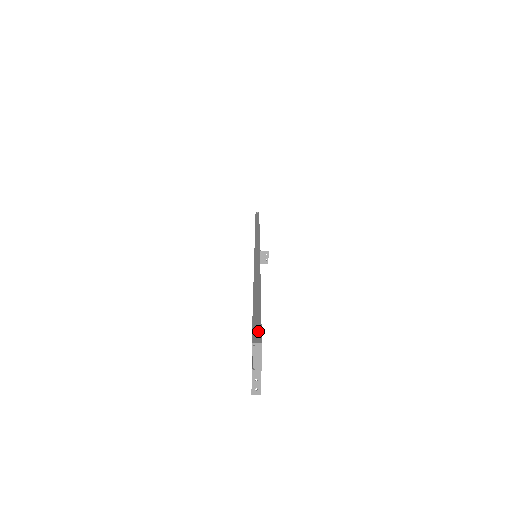
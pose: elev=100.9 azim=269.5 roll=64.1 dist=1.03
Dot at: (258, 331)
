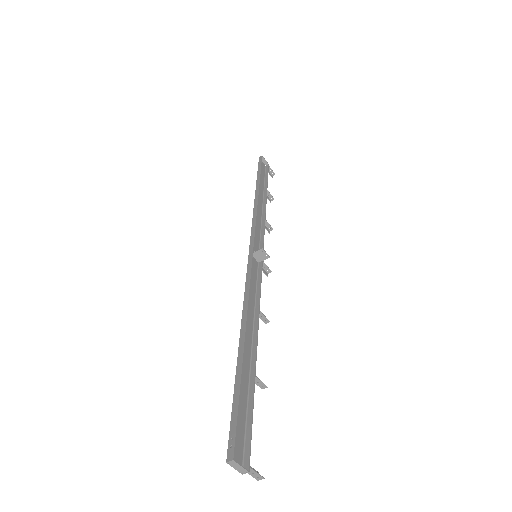
Dot at: (233, 438)
